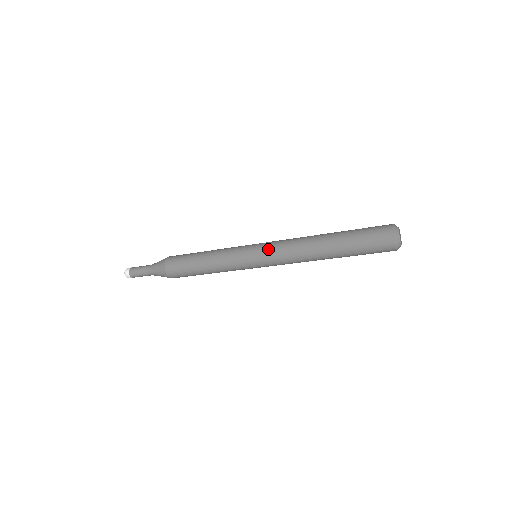
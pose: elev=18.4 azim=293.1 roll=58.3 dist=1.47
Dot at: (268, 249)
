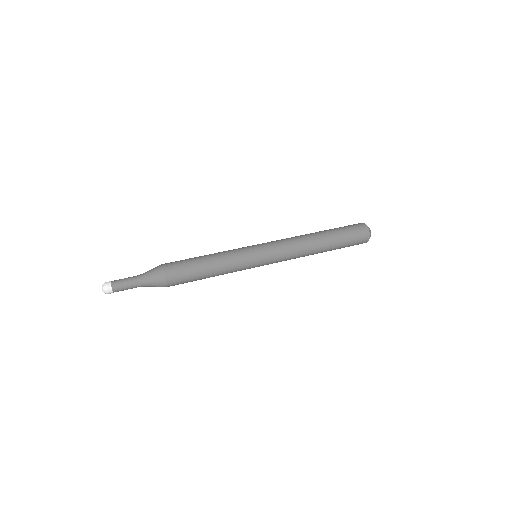
Dot at: (275, 260)
